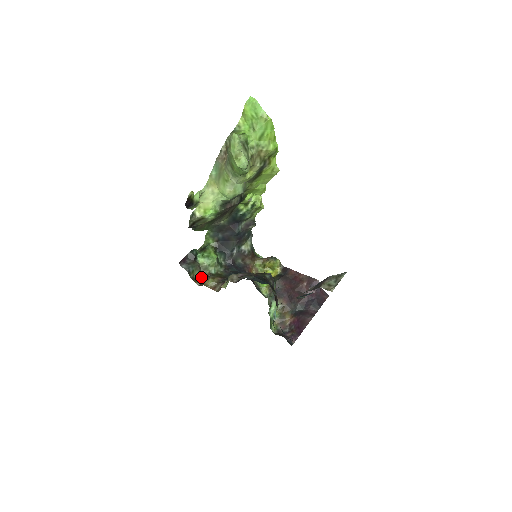
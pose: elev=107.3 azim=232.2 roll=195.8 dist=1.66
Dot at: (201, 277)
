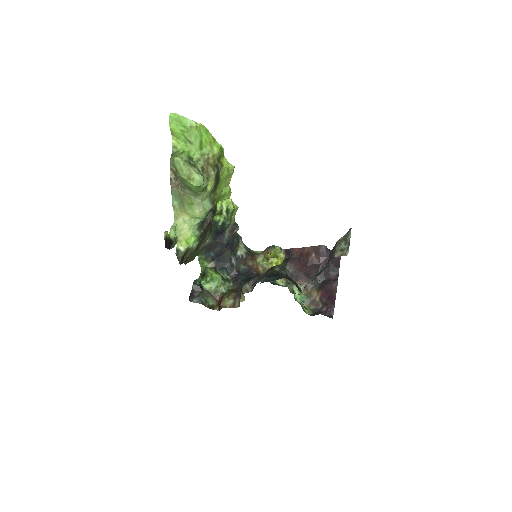
Dot at: (216, 301)
